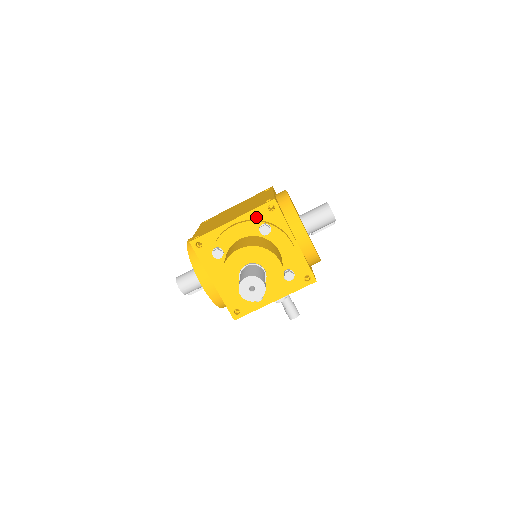
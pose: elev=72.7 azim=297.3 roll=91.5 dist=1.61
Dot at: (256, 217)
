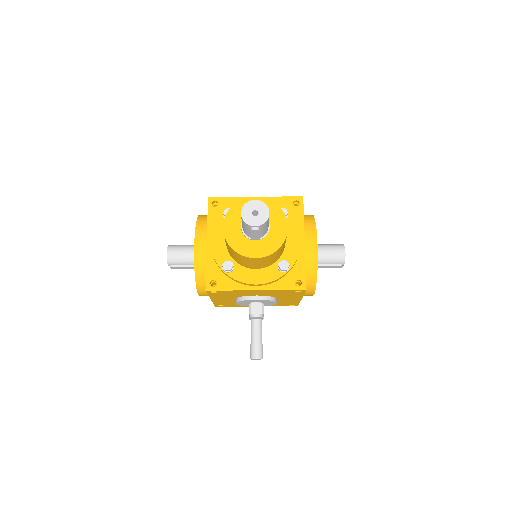
Dot at: occluded
